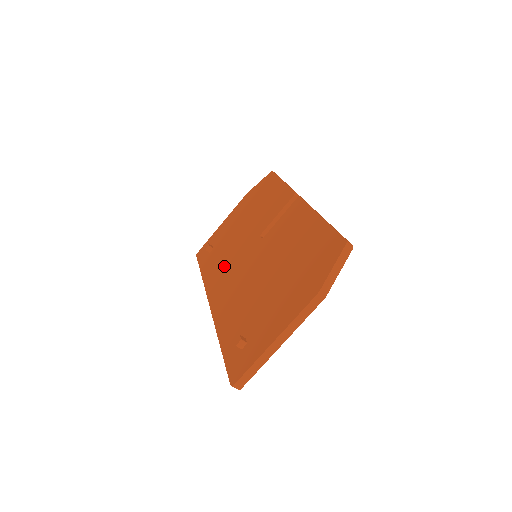
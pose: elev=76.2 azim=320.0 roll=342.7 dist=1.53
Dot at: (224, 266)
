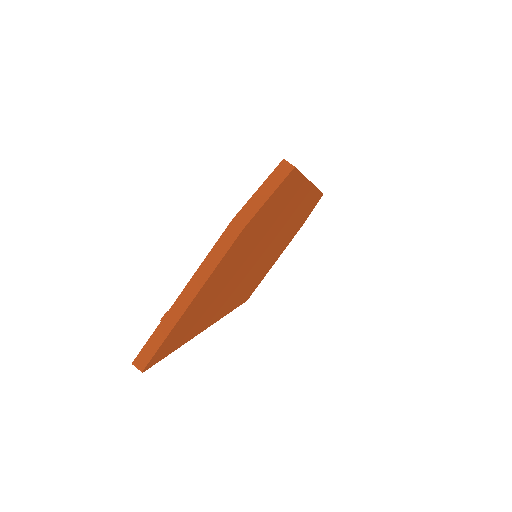
Dot at: occluded
